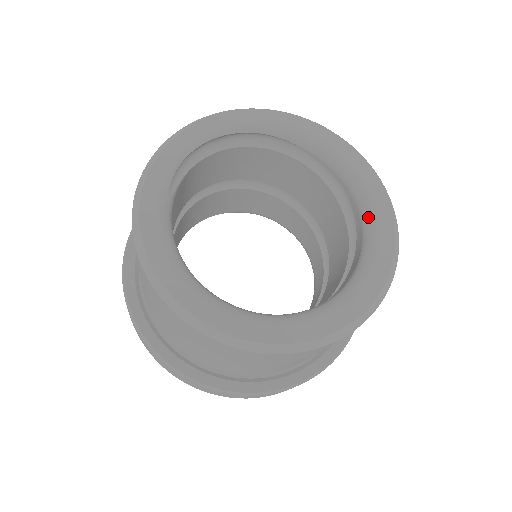
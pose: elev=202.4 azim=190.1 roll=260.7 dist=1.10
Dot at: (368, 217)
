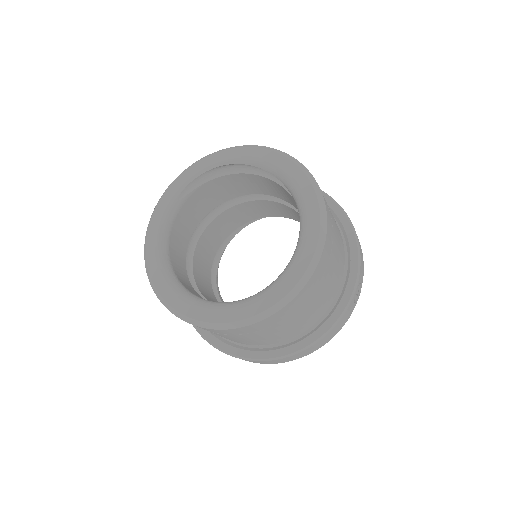
Dot at: (295, 253)
